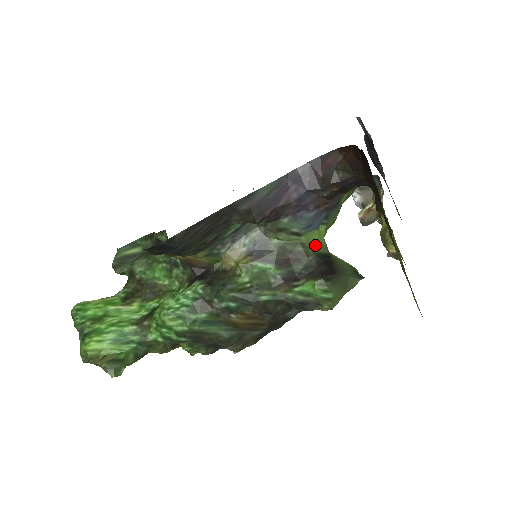
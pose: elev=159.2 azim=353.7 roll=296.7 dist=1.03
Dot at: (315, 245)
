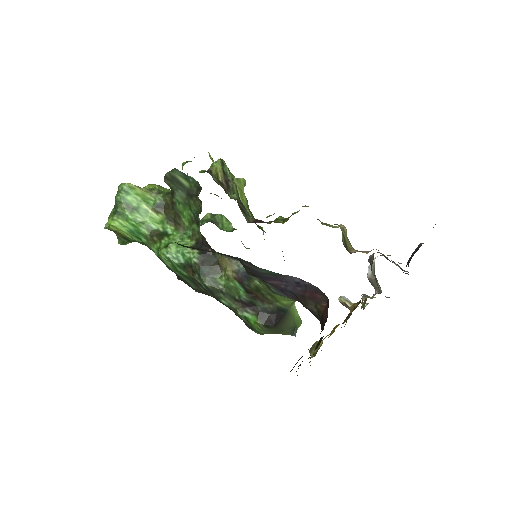
Dot at: (282, 302)
